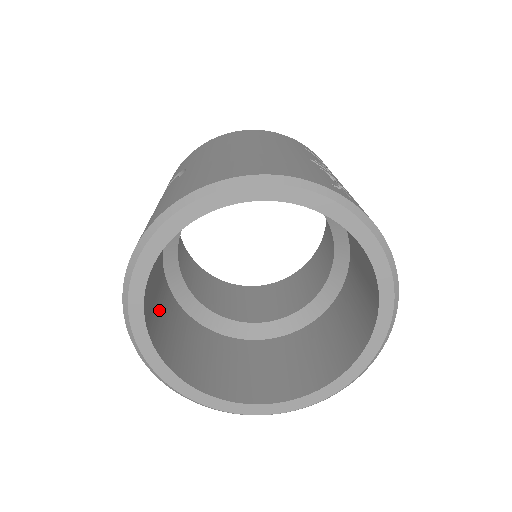
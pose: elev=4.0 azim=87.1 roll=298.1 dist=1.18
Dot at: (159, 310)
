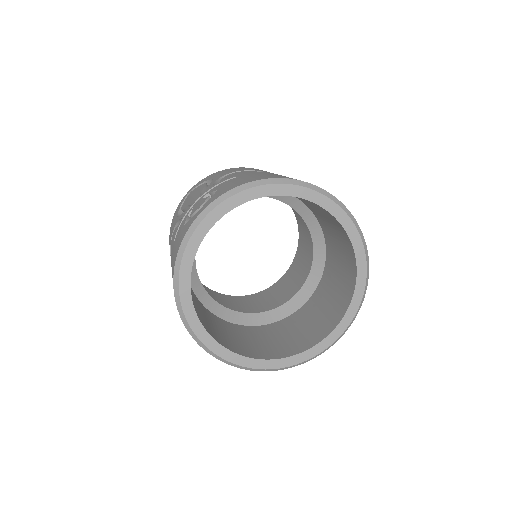
Dot at: occluded
